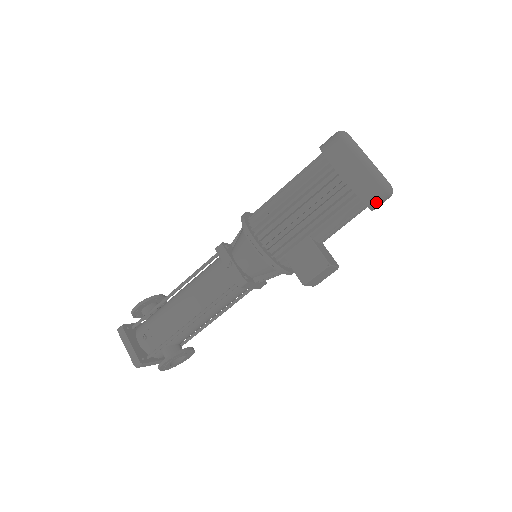
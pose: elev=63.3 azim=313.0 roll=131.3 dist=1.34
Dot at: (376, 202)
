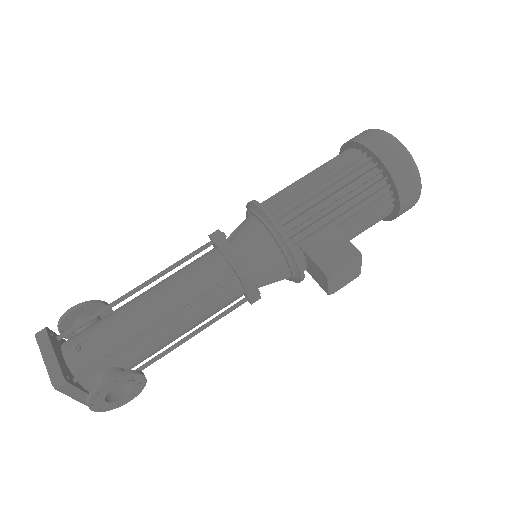
Dot at: (407, 198)
